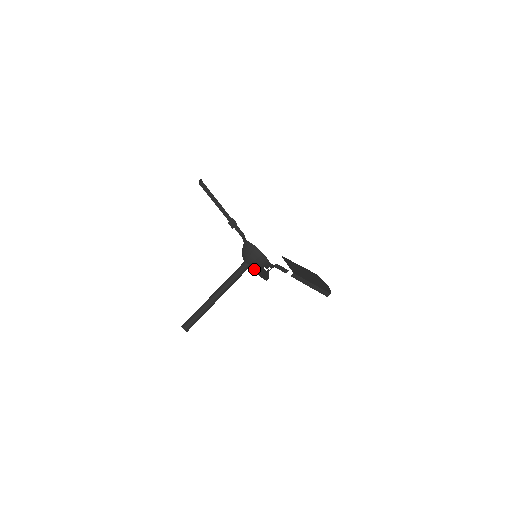
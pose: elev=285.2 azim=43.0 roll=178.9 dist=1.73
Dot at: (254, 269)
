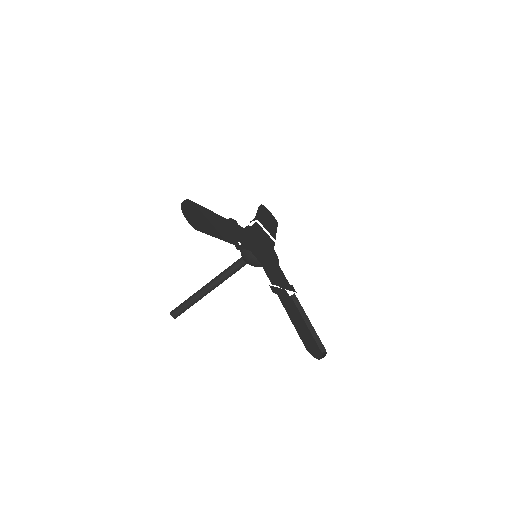
Dot at: occluded
